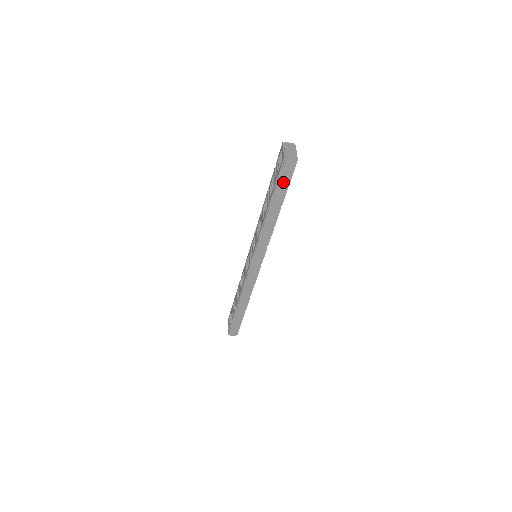
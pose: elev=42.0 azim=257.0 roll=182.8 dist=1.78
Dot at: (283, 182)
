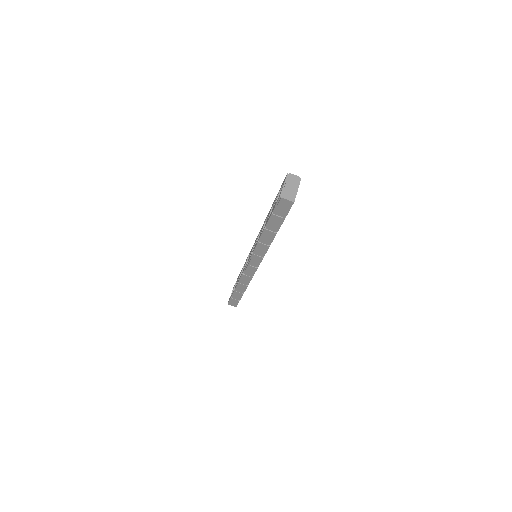
Dot at: (279, 215)
